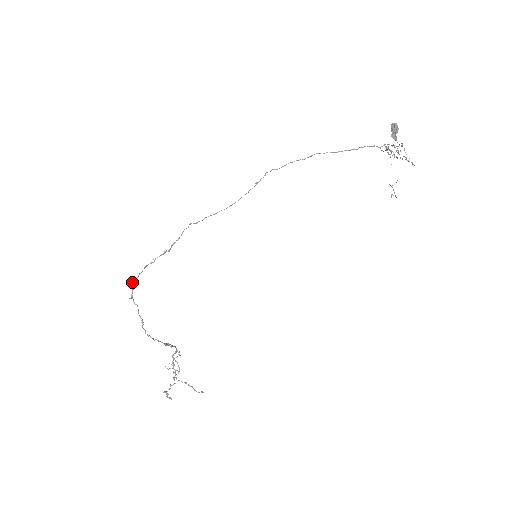
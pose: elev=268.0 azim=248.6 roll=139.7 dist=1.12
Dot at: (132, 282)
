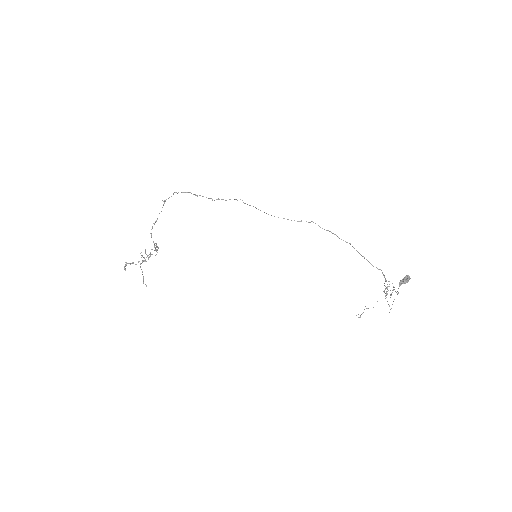
Dot at: (174, 192)
